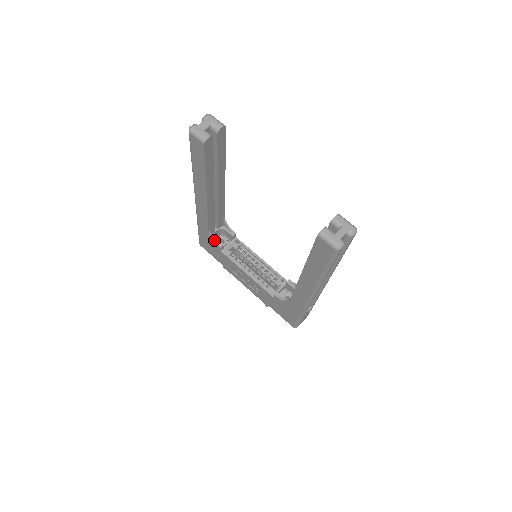
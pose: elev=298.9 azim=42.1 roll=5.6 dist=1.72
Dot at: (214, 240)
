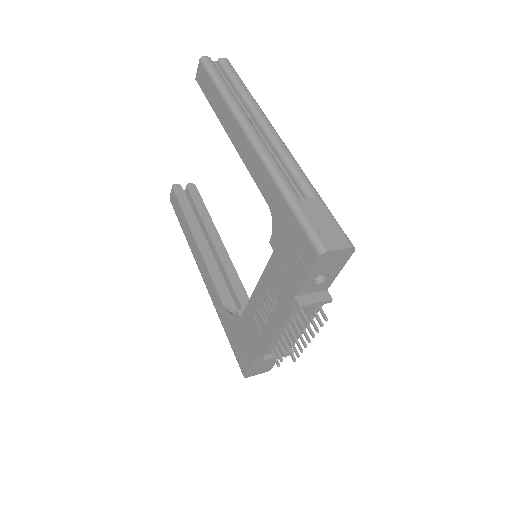
Dot at: (233, 314)
